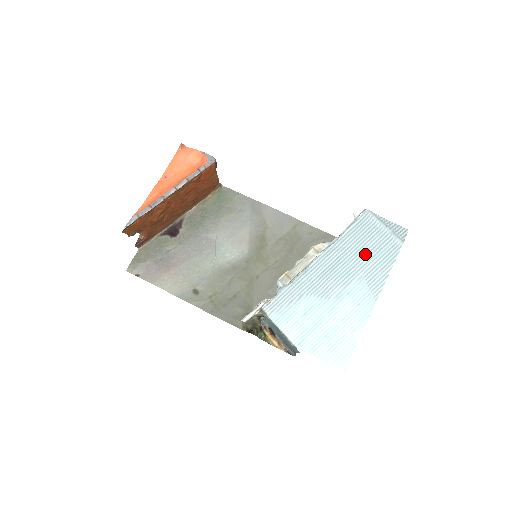
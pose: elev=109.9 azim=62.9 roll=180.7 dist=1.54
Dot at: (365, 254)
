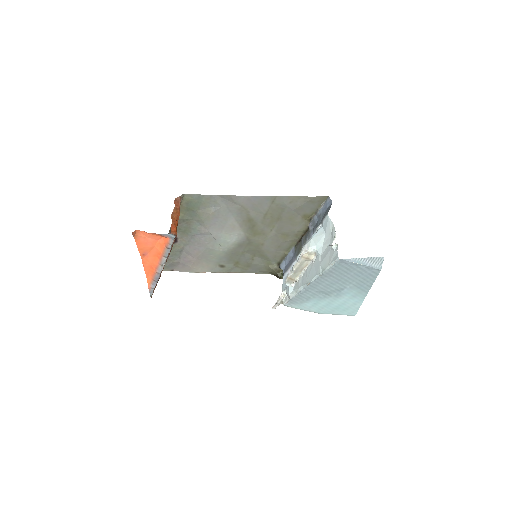
Dot at: (349, 278)
